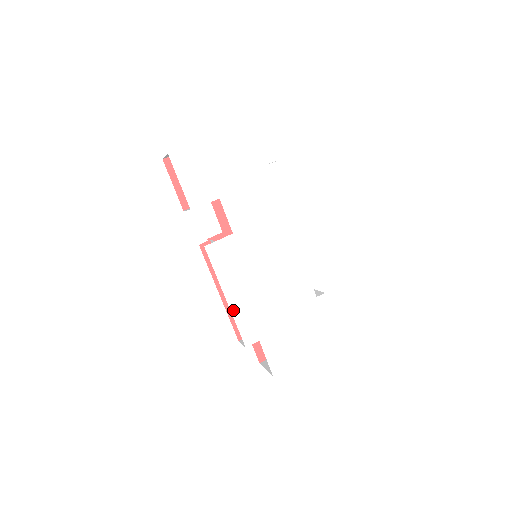
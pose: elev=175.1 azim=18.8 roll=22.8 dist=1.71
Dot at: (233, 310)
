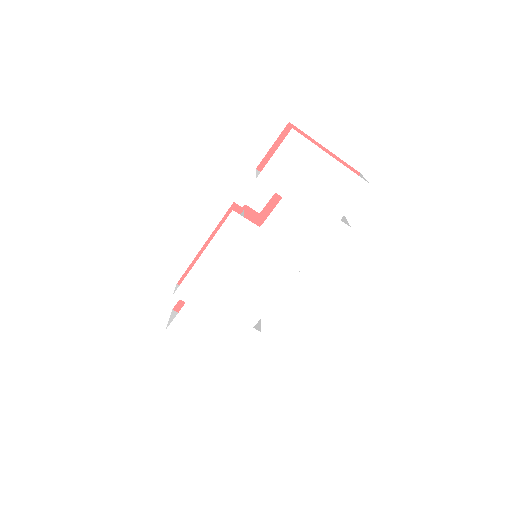
Dot at: (196, 266)
